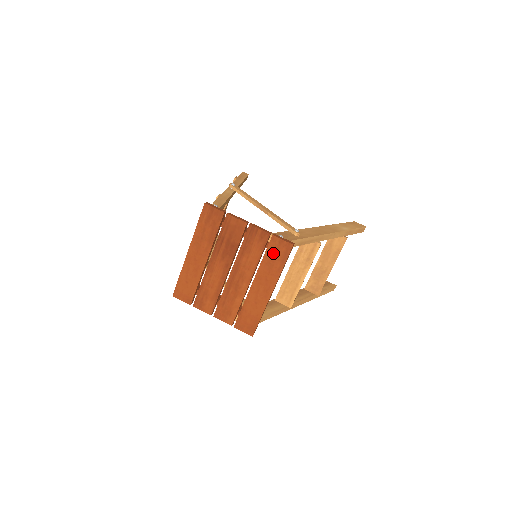
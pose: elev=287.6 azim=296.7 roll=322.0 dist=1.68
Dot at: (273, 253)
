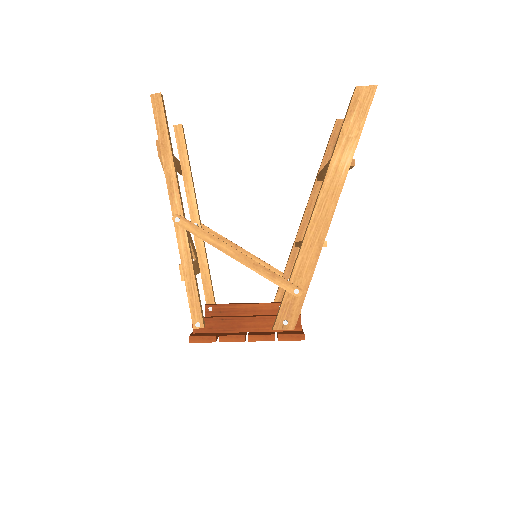
Dot at: occluded
